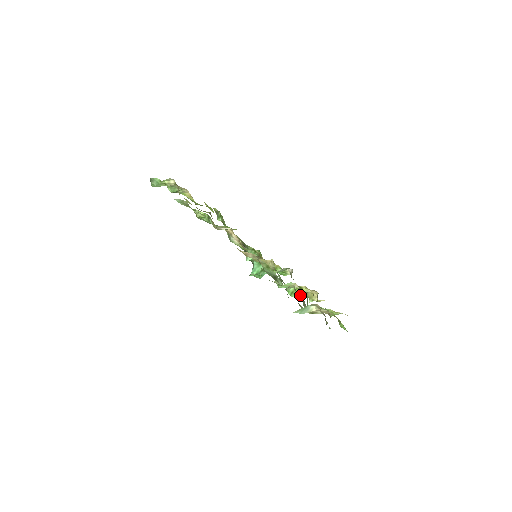
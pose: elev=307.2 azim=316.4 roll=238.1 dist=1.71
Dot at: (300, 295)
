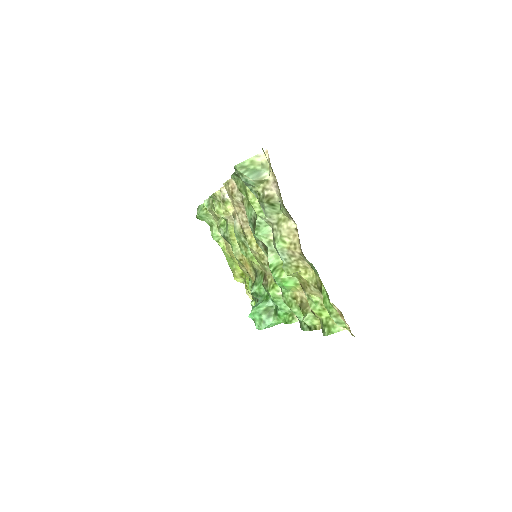
Dot at: (285, 276)
